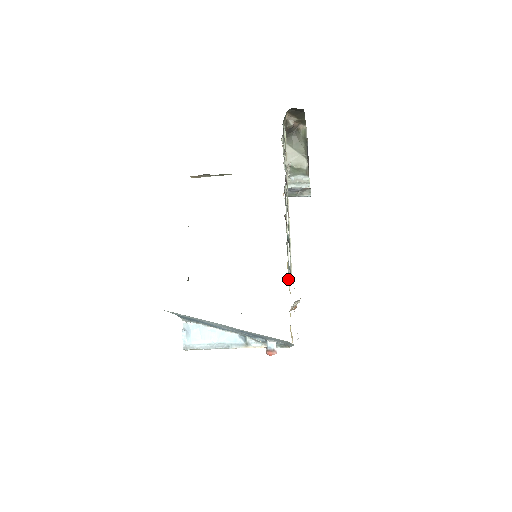
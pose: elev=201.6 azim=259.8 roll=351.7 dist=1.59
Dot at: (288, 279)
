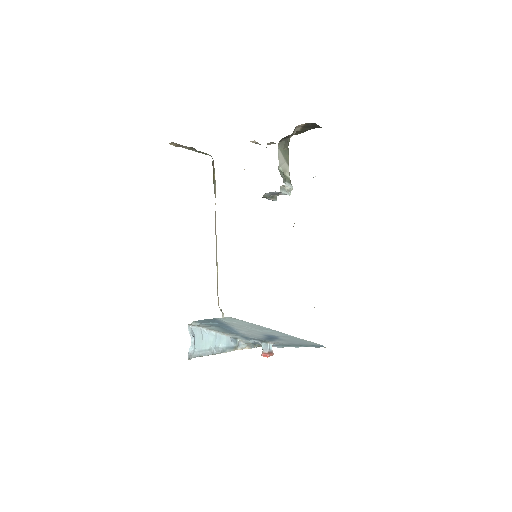
Dot at: occluded
